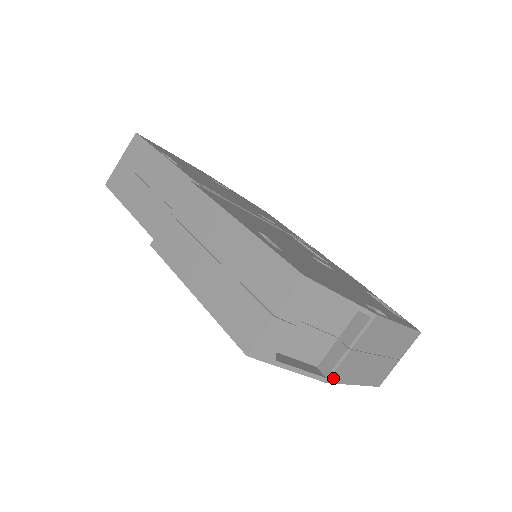
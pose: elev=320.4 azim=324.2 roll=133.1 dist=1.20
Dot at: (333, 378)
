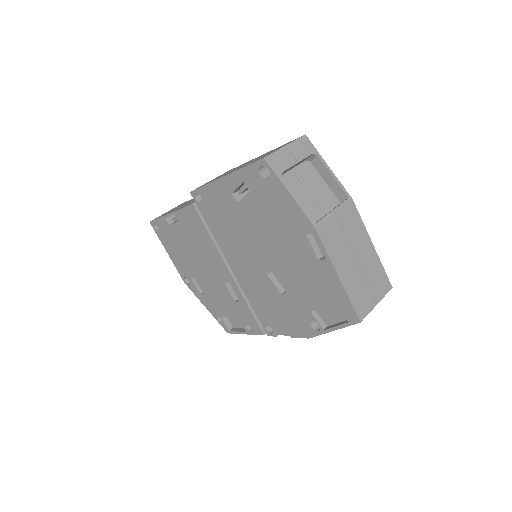
Dot at: (321, 232)
